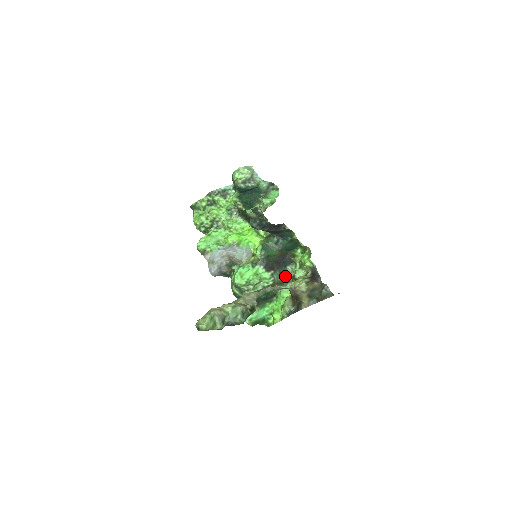
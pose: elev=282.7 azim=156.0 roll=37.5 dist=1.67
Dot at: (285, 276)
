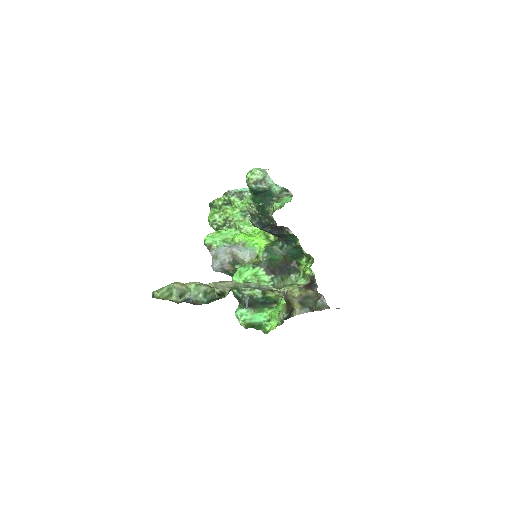
Dot at: (287, 284)
